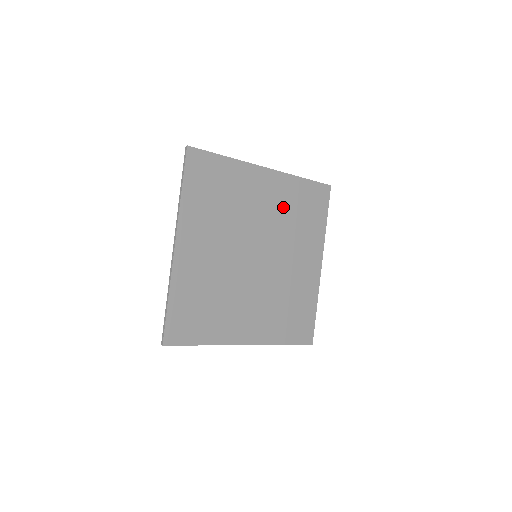
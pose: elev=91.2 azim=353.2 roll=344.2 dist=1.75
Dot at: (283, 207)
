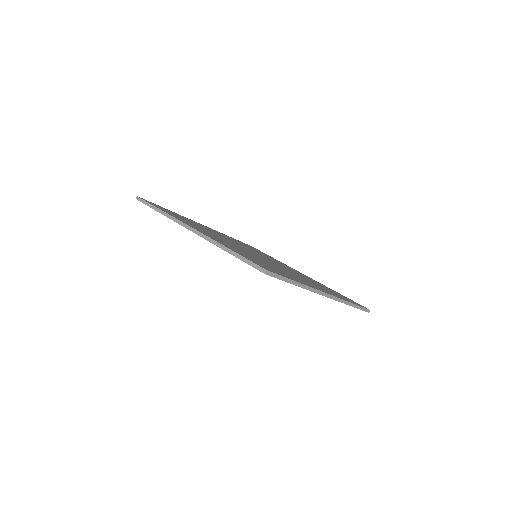
Dot at: occluded
